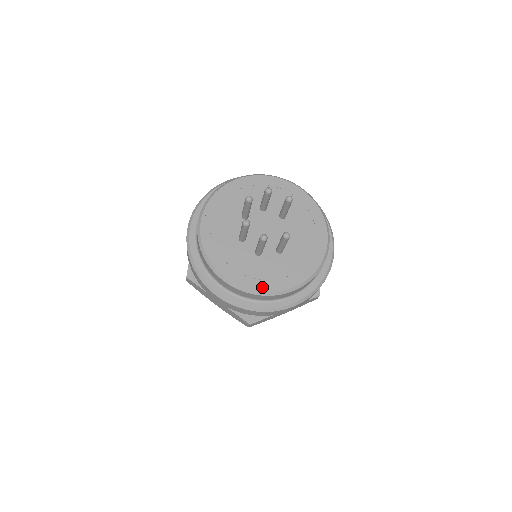
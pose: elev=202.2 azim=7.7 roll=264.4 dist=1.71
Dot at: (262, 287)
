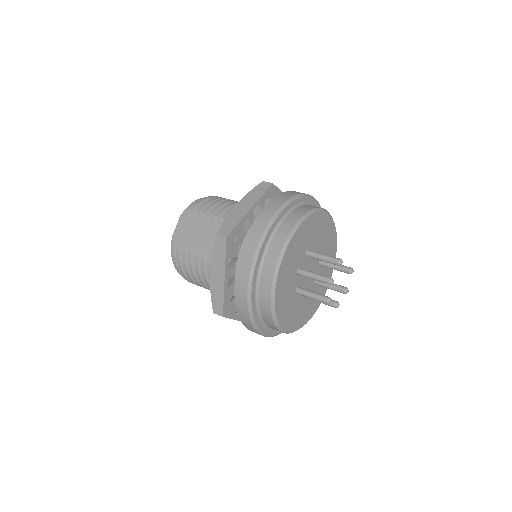
Dot at: occluded
